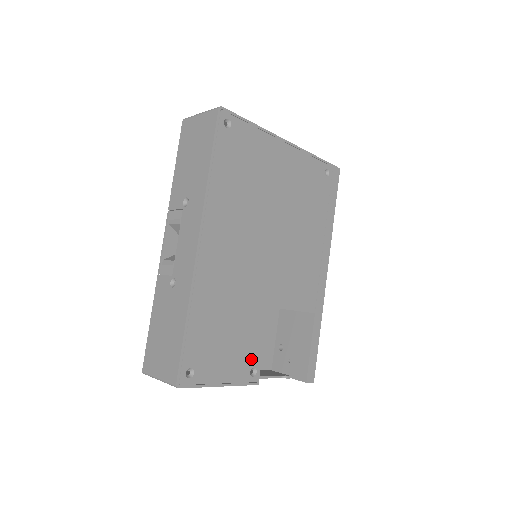
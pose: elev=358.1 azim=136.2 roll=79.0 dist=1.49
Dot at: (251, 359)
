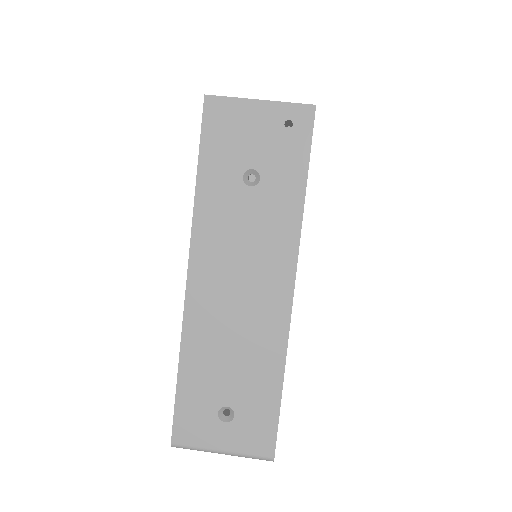
Dot at: occluded
